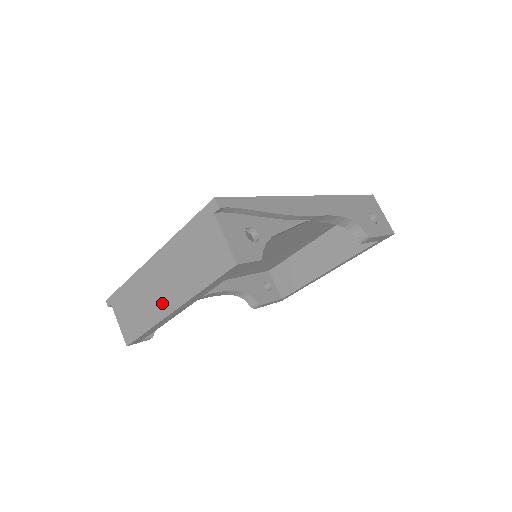
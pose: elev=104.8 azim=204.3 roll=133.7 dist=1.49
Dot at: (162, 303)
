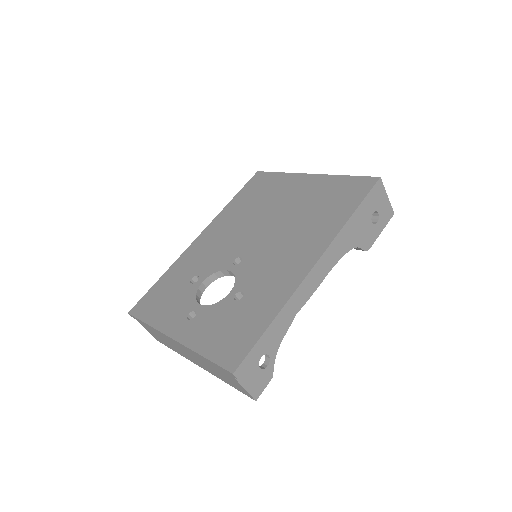
Dot at: (188, 357)
